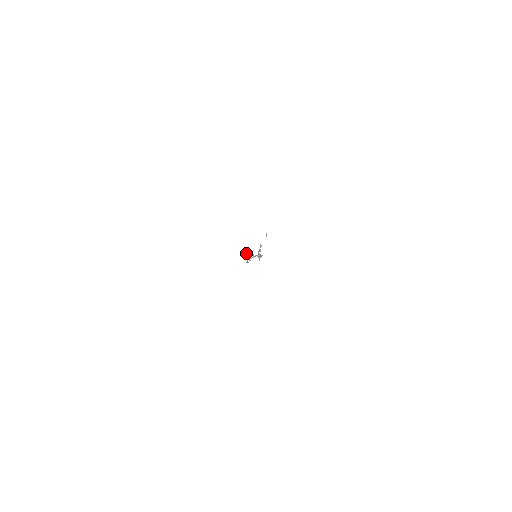
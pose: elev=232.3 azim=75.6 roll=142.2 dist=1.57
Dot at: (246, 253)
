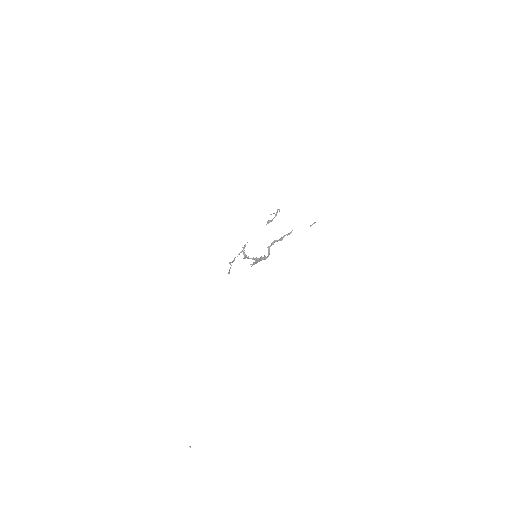
Dot at: (268, 220)
